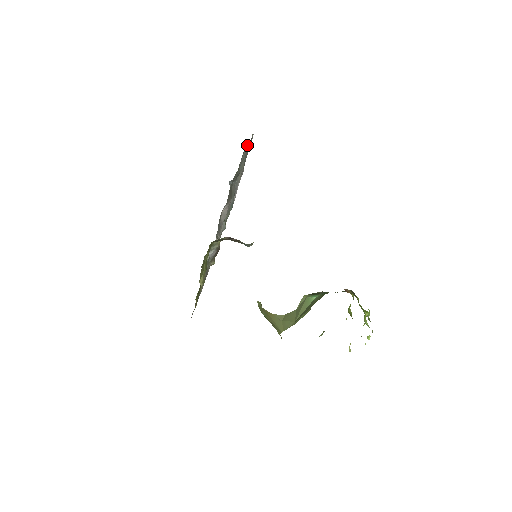
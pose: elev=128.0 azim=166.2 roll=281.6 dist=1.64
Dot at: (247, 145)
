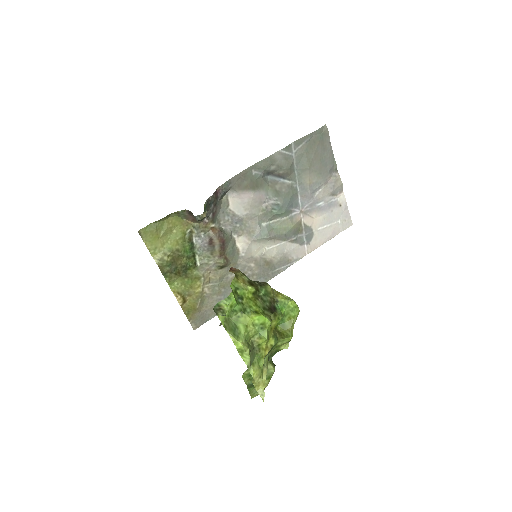
Dot at: (304, 136)
